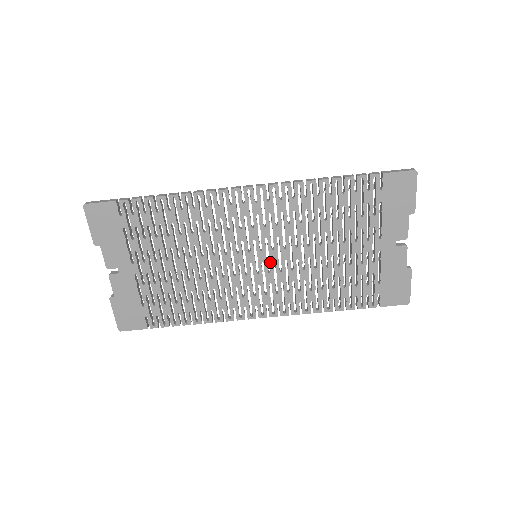
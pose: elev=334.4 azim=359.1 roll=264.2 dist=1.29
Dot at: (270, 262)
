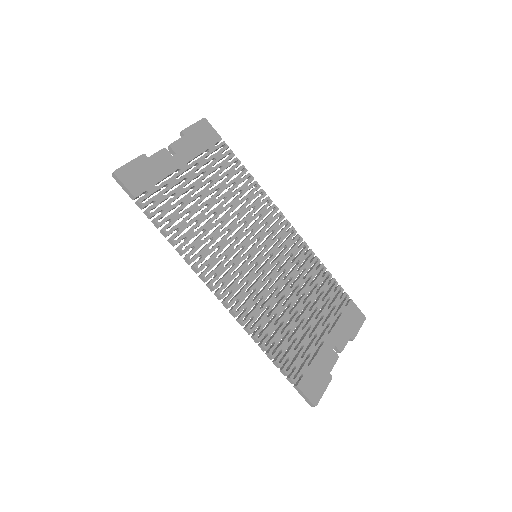
Dot at: (262, 268)
